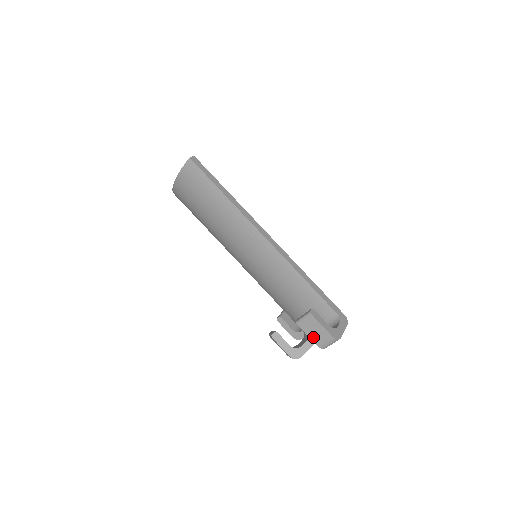
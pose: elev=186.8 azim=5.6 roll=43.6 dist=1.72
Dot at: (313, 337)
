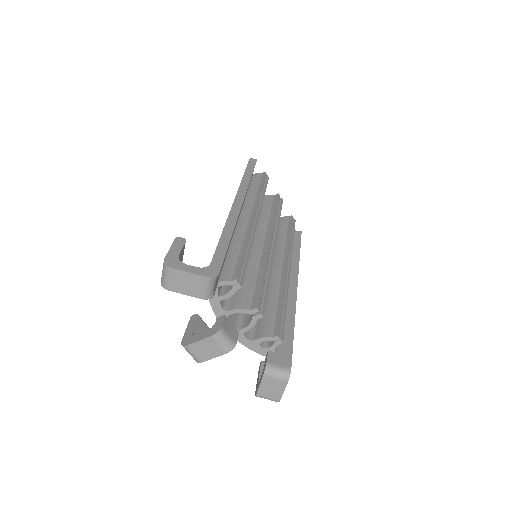
Dot at: occluded
